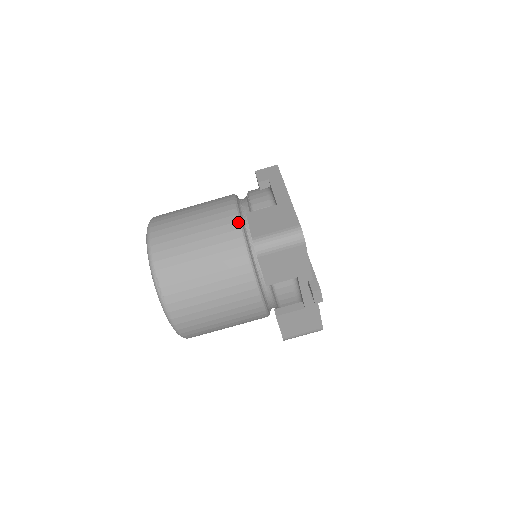
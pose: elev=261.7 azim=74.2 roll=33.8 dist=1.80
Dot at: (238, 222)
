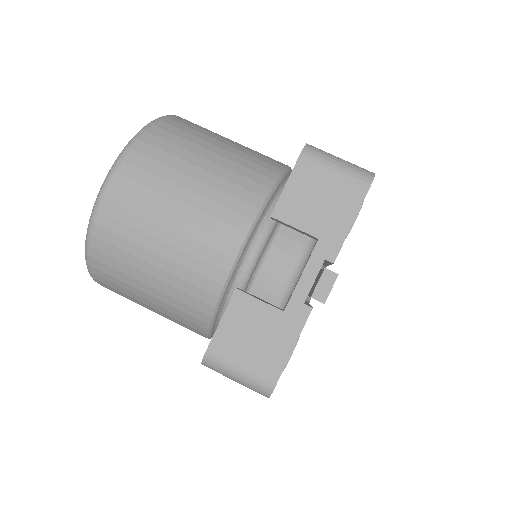
Dot at: (287, 166)
